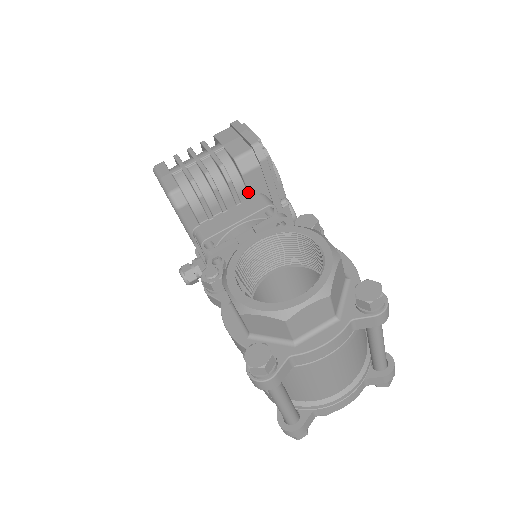
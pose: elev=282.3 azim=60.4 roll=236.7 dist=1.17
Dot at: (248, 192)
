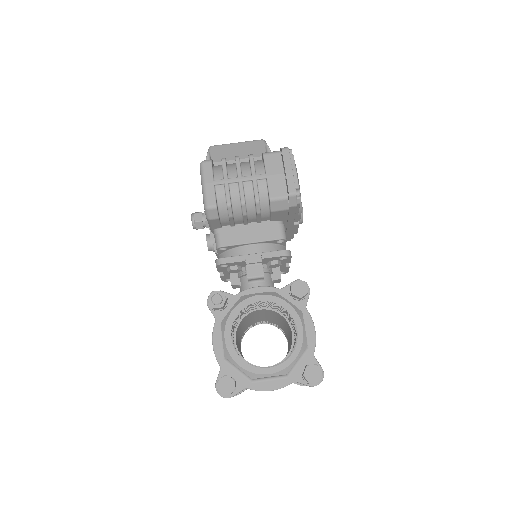
Dot at: (270, 219)
